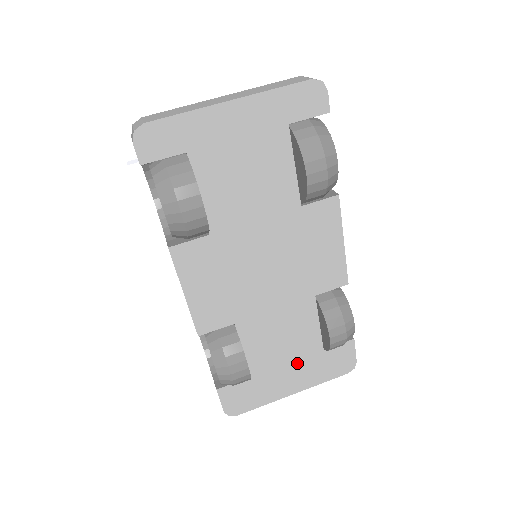
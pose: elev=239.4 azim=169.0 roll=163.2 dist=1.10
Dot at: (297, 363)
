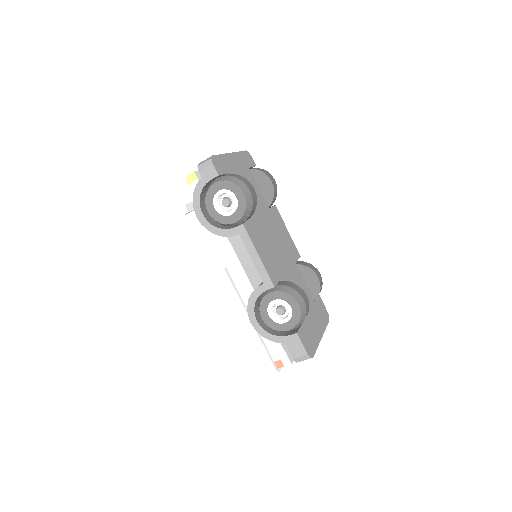
Dot at: (312, 312)
